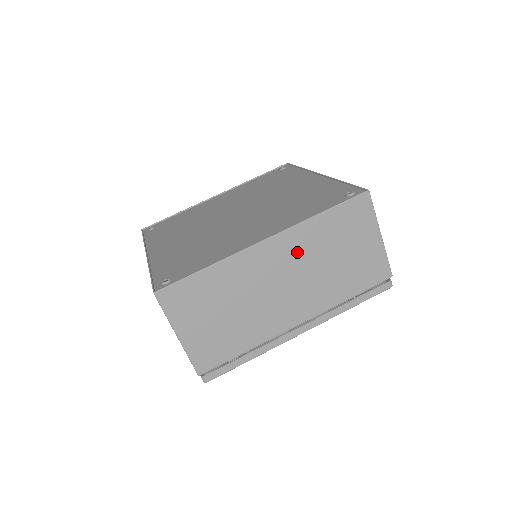
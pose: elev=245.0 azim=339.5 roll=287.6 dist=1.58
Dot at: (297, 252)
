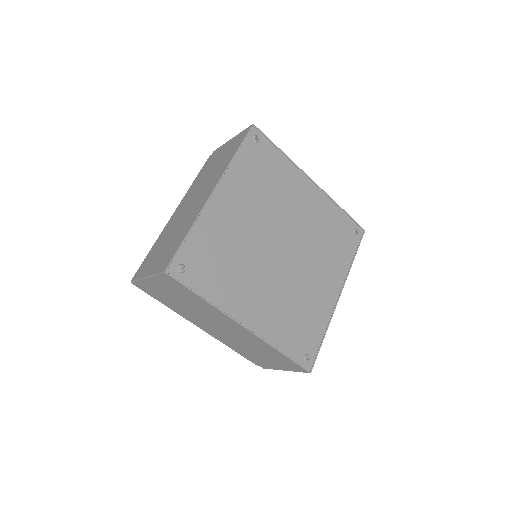
Dot at: (247, 338)
